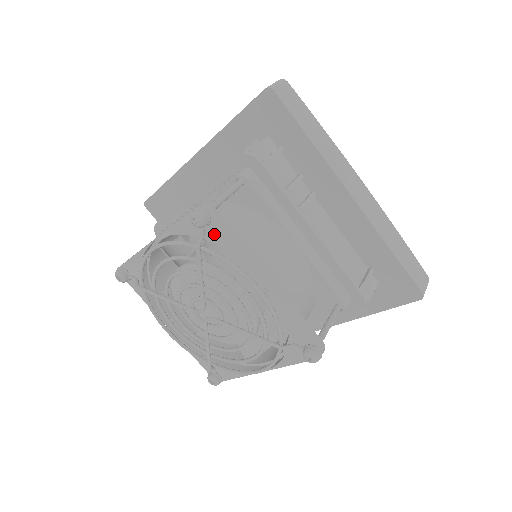
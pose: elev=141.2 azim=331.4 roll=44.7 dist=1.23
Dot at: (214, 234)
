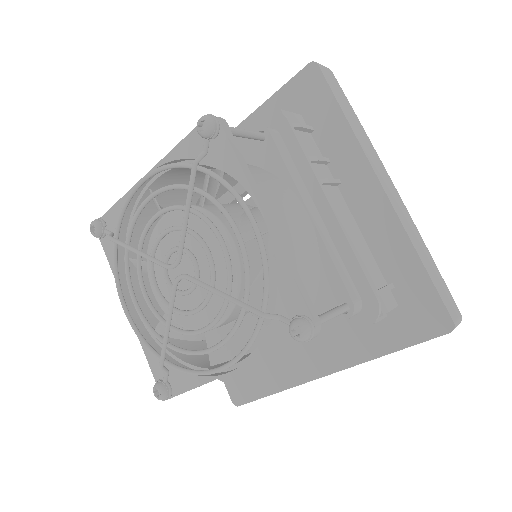
Dot at: (218, 152)
